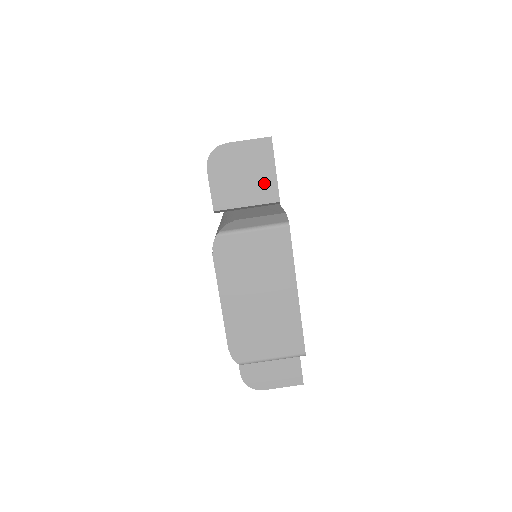
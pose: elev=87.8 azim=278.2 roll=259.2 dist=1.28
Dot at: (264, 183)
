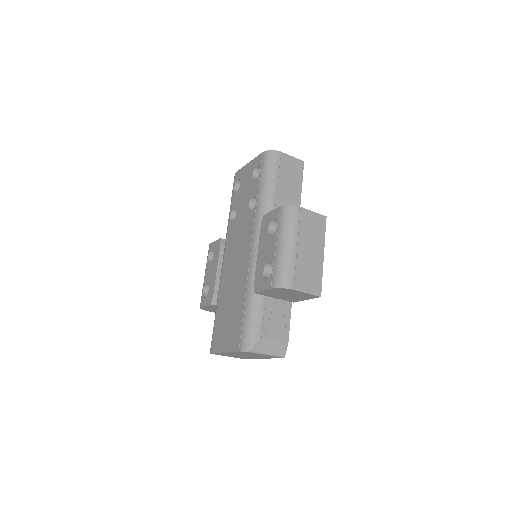
Dot at: (294, 299)
